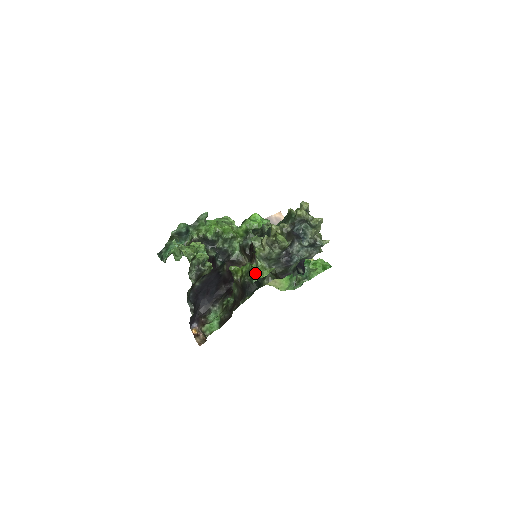
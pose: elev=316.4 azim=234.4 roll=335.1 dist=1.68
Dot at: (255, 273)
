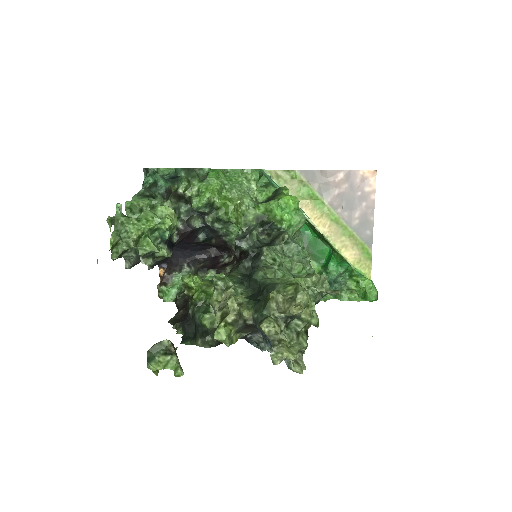
Dot at: (161, 352)
